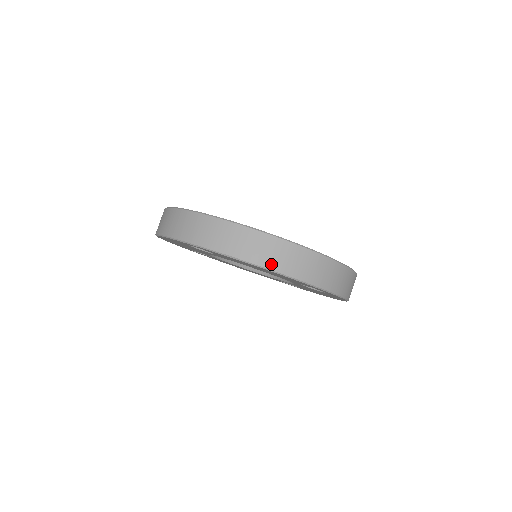
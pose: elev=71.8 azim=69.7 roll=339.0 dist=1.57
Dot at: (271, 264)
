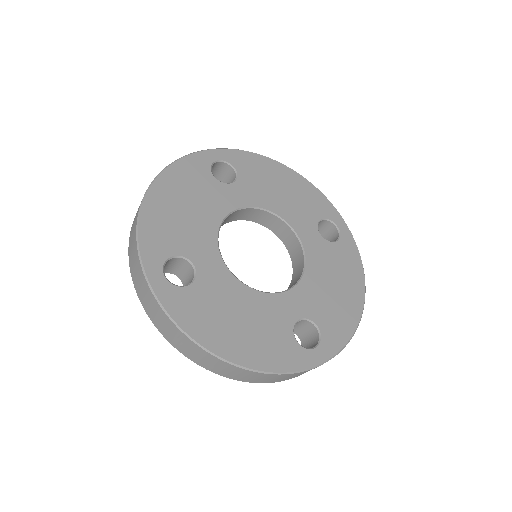
Dot at: (218, 372)
